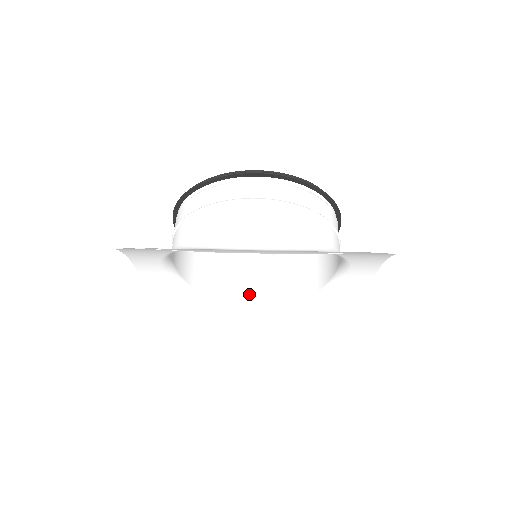
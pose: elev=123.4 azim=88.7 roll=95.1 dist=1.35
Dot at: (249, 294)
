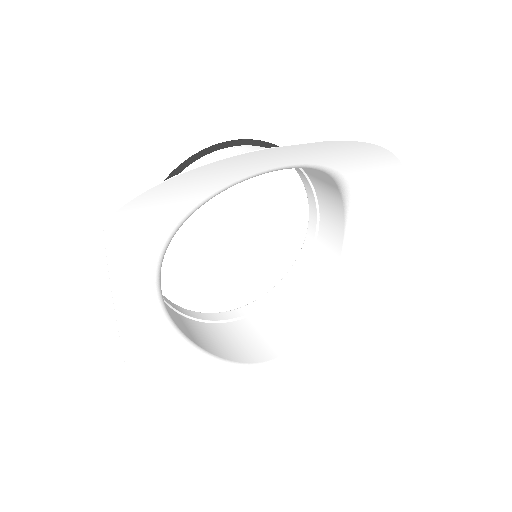
Dot at: (250, 342)
